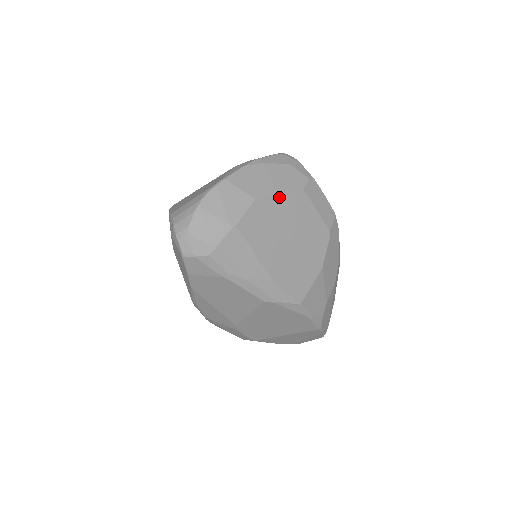
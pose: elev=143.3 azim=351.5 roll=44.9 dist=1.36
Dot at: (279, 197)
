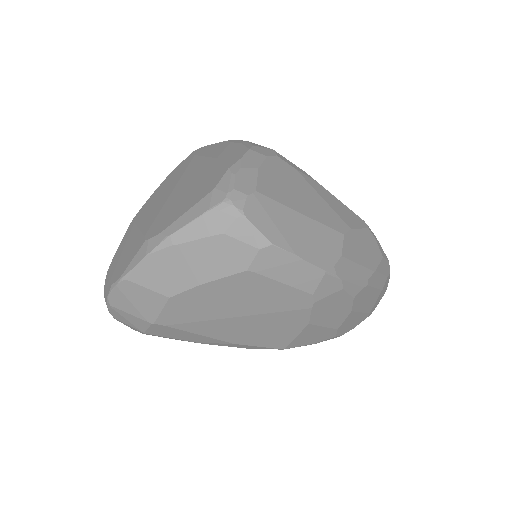
Dot at: (207, 287)
